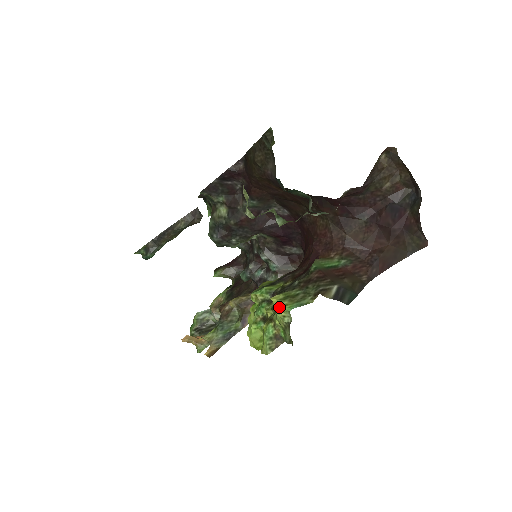
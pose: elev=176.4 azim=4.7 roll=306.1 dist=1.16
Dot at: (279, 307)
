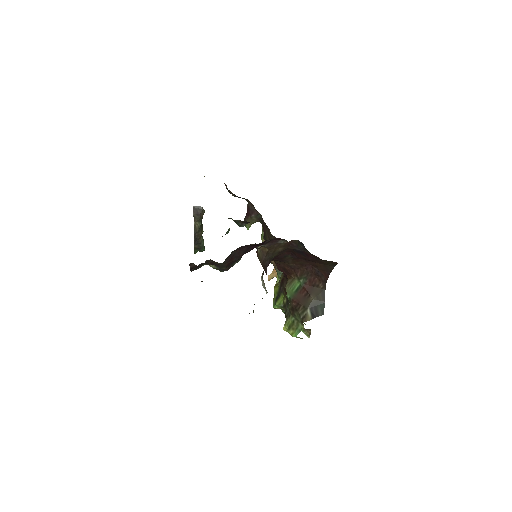
Dot at: occluded
